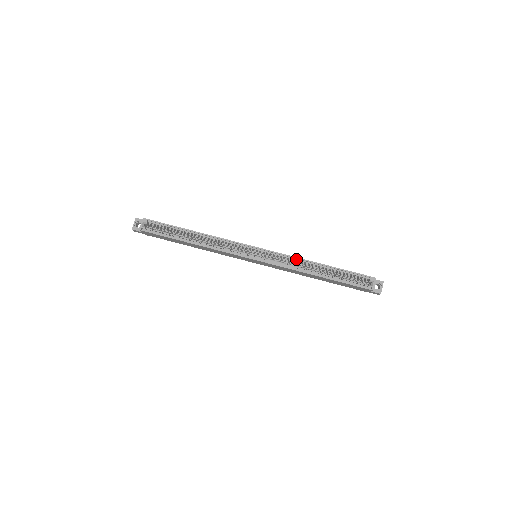
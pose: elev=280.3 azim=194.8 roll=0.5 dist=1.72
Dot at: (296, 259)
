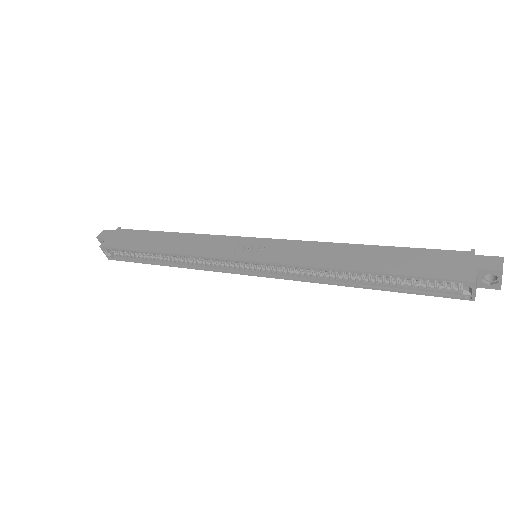
Dot at: (311, 267)
